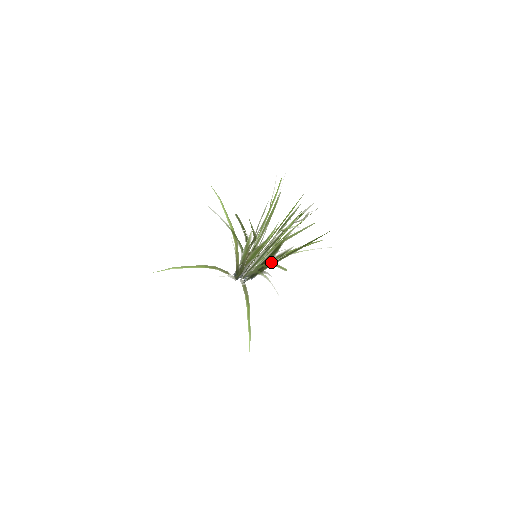
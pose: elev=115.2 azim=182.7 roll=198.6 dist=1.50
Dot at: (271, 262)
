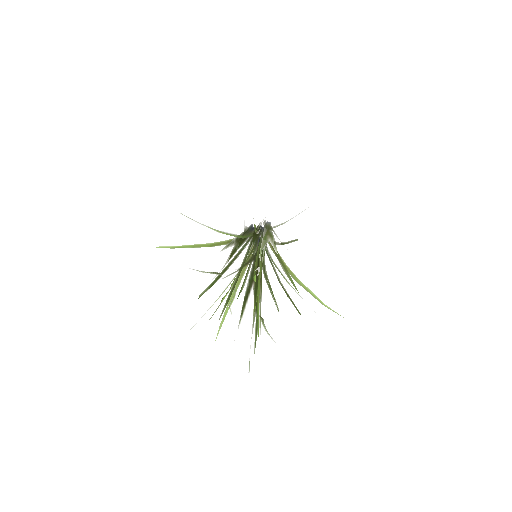
Dot at: (271, 235)
